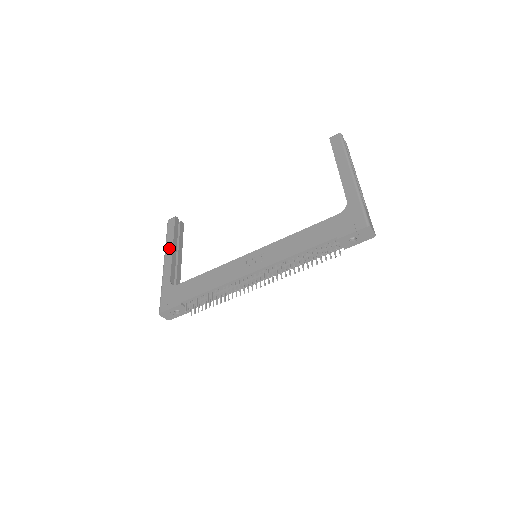
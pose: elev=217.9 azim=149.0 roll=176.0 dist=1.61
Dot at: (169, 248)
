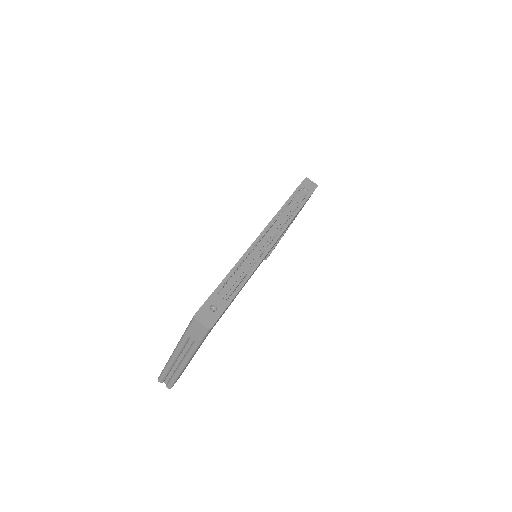
Dot at: occluded
